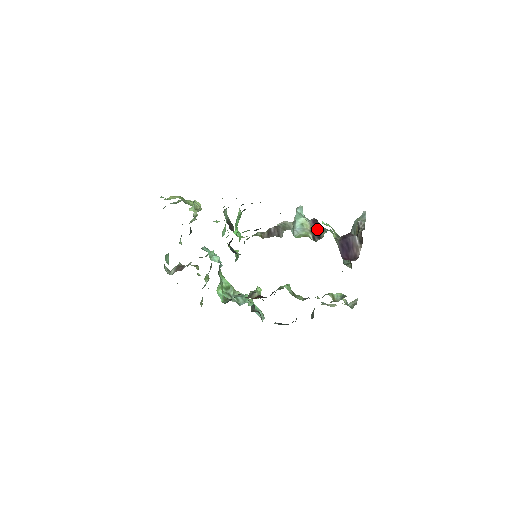
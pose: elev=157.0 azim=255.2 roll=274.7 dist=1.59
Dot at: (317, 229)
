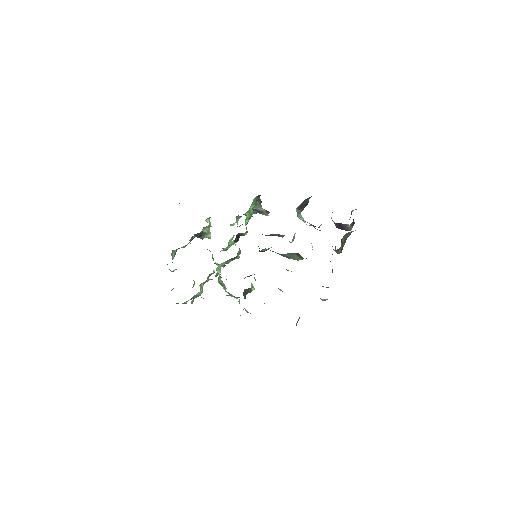
Dot at: (315, 228)
